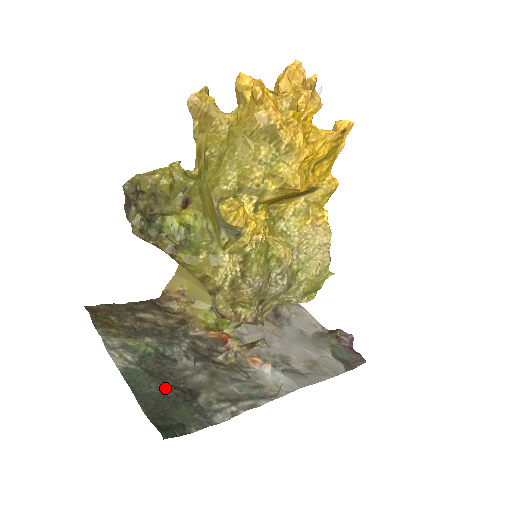
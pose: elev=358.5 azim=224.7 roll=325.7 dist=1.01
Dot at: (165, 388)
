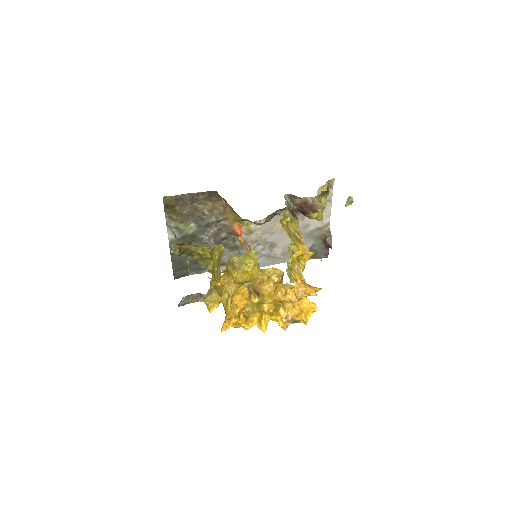
Dot at: occluded
